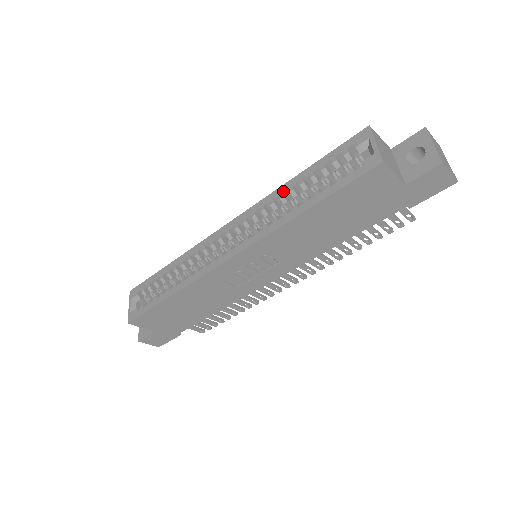
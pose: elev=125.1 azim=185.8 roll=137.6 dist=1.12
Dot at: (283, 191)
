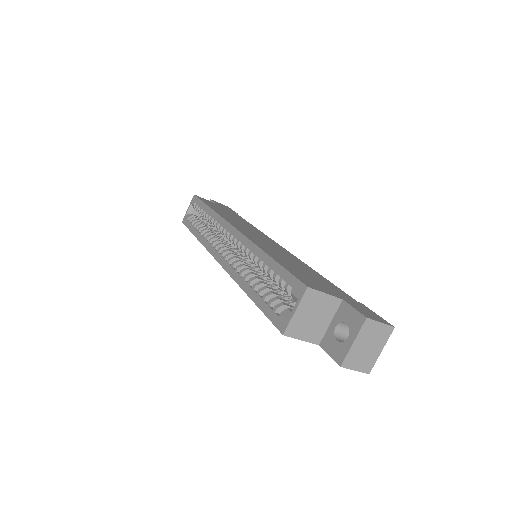
Dot at: (256, 255)
